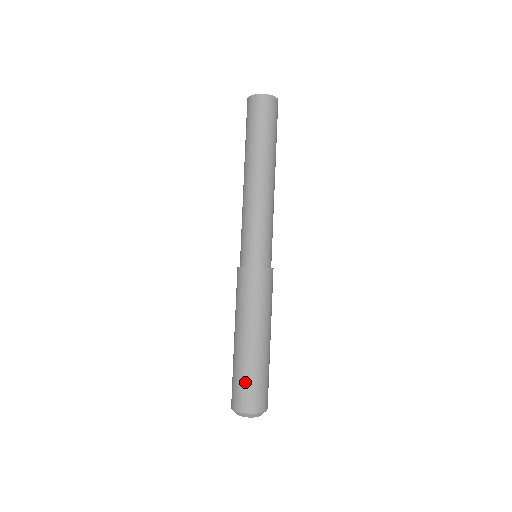
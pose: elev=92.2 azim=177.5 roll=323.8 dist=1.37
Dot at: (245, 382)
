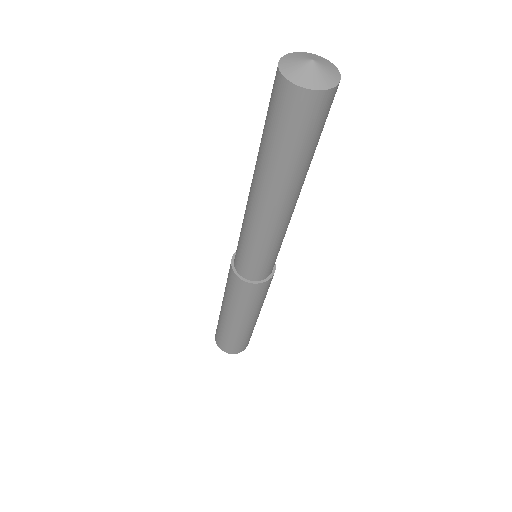
Dot at: (220, 334)
